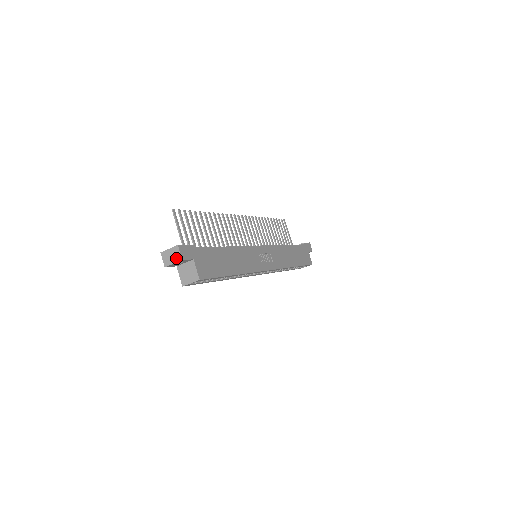
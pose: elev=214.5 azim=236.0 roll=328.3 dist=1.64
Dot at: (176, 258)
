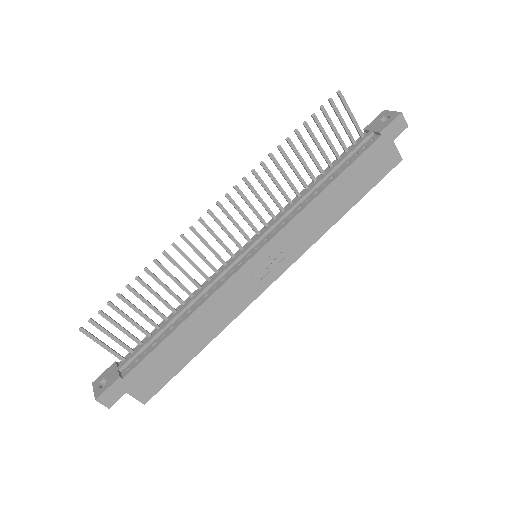
Dot at: (104, 402)
